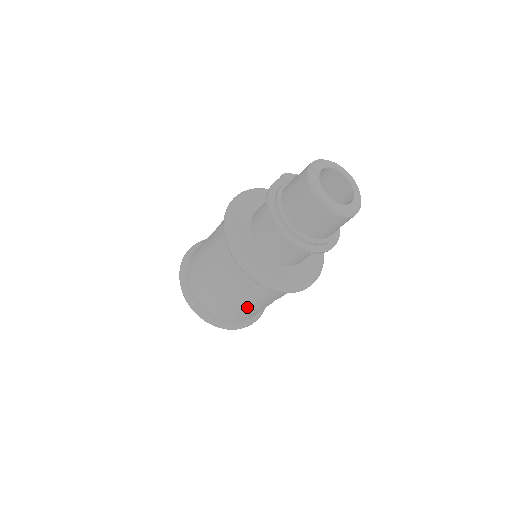
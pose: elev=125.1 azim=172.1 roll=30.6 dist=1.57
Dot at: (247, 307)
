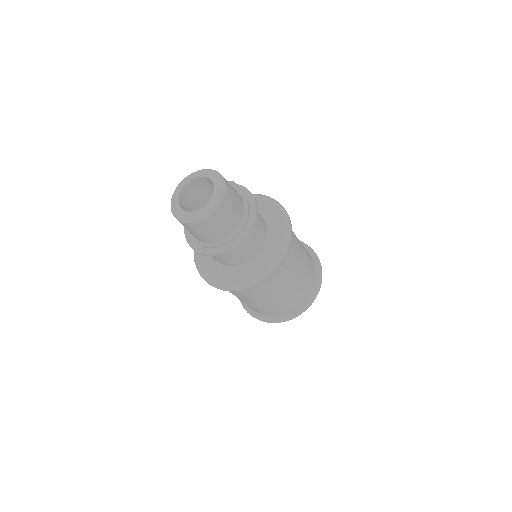
Dot at: (287, 292)
